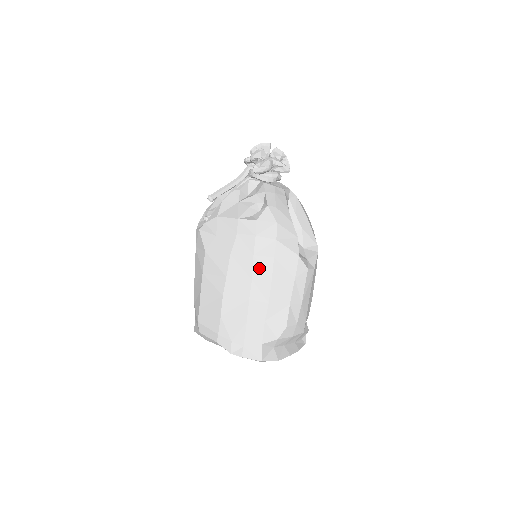
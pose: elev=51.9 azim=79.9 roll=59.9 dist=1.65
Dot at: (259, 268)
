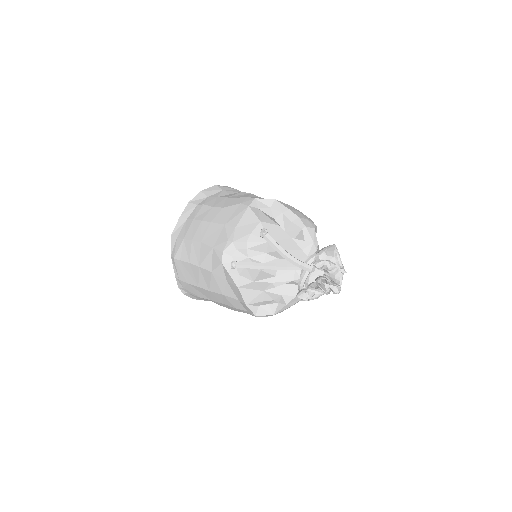
Dot at: (232, 308)
